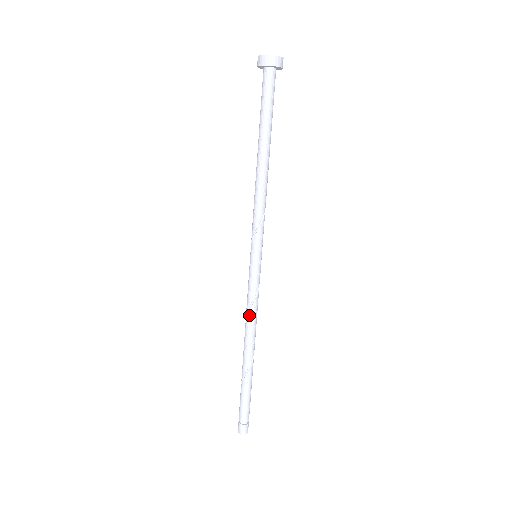
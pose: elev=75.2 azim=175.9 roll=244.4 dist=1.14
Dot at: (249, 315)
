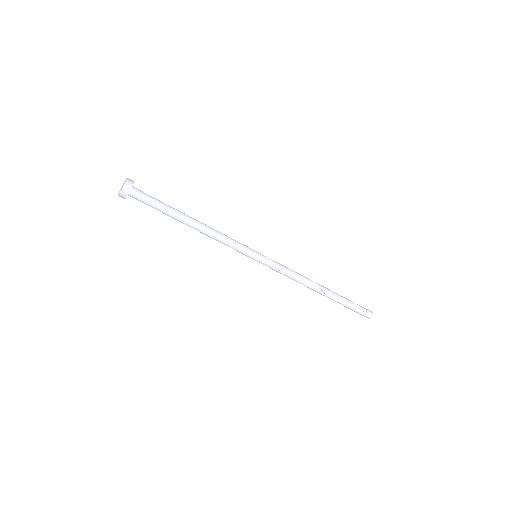
Dot at: occluded
